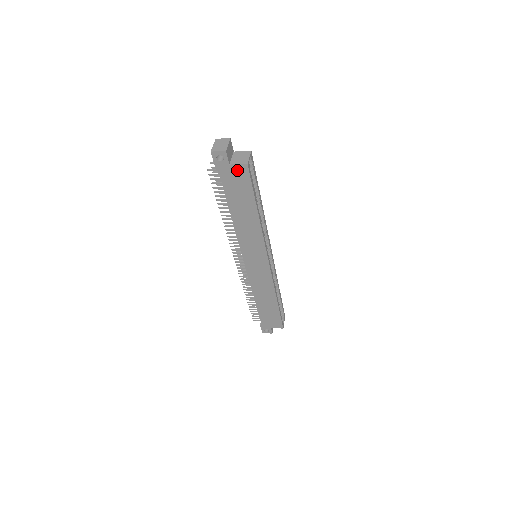
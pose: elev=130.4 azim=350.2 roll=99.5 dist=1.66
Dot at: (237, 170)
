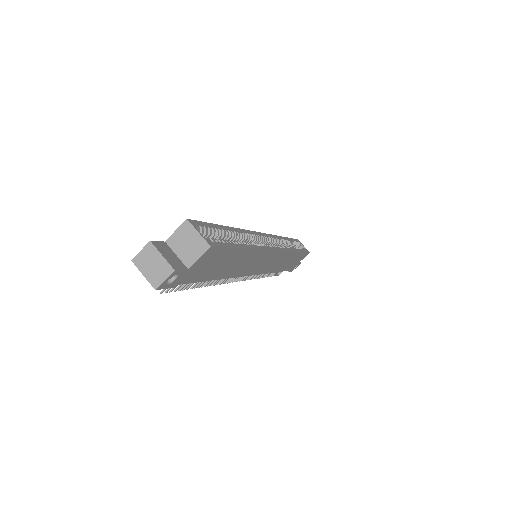
Dot at: (201, 261)
